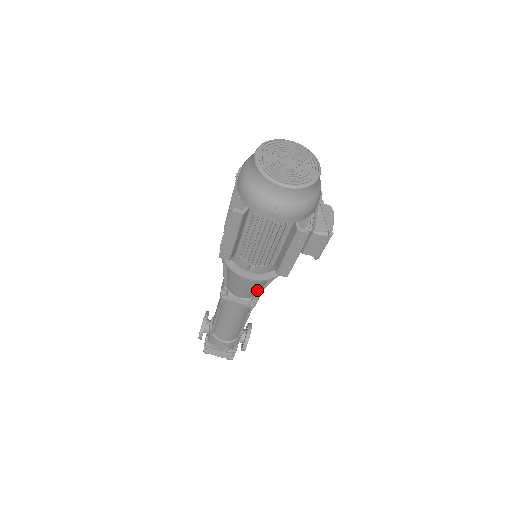
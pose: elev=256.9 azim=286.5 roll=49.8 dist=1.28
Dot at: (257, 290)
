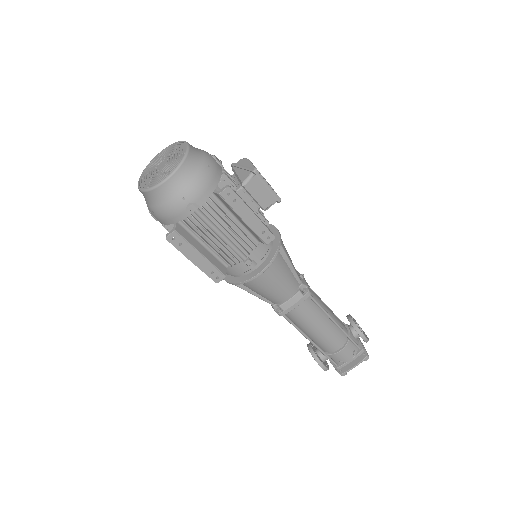
Dot at: (290, 278)
